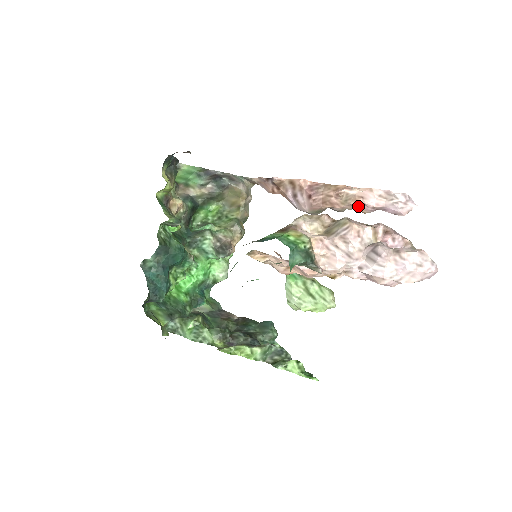
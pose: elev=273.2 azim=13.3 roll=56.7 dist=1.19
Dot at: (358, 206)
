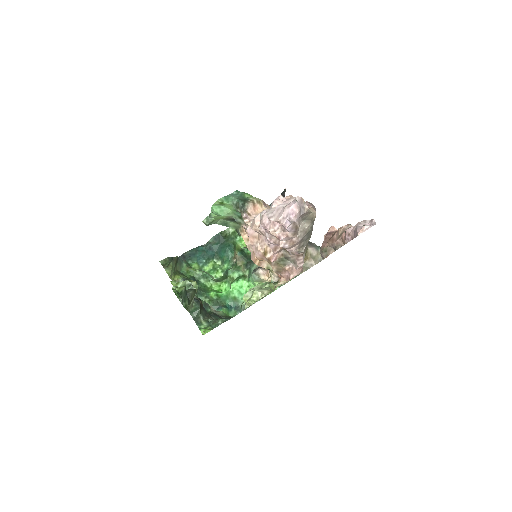
Dot at: (344, 238)
